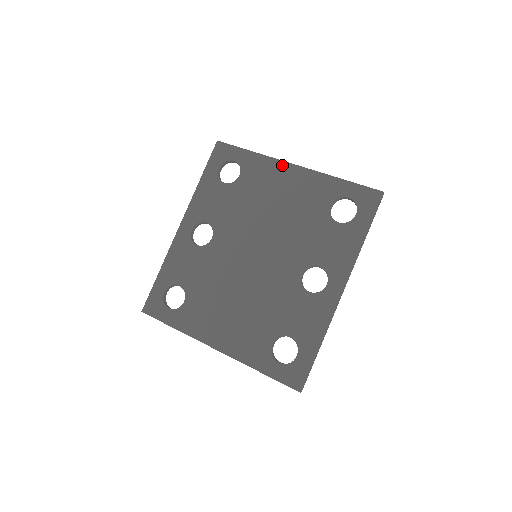
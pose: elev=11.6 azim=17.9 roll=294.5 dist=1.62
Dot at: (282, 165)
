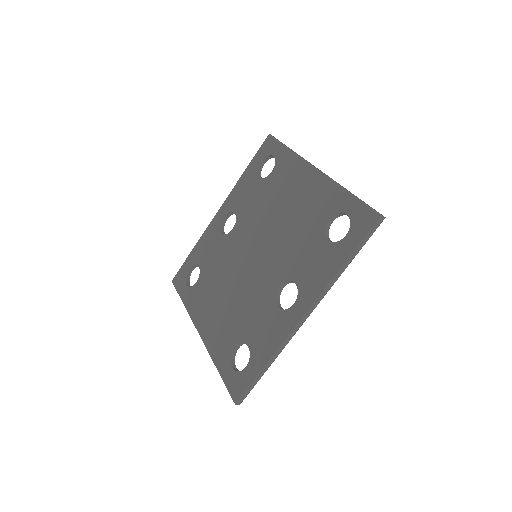
Dot at: (306, 166)
